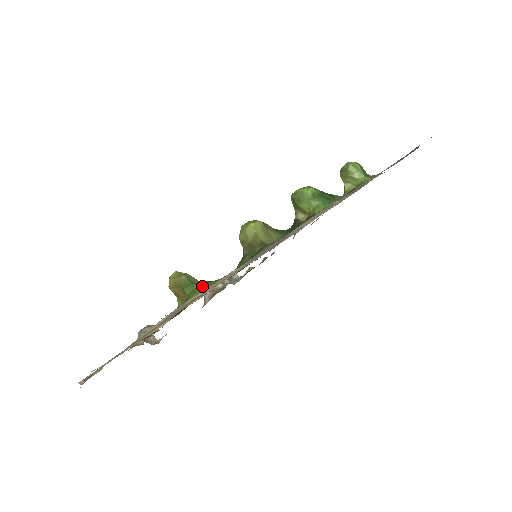
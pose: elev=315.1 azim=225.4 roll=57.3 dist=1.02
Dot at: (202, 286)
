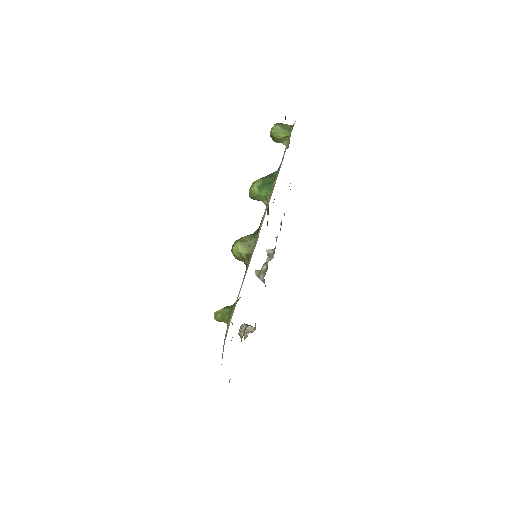
Dot at: (229, 315)
